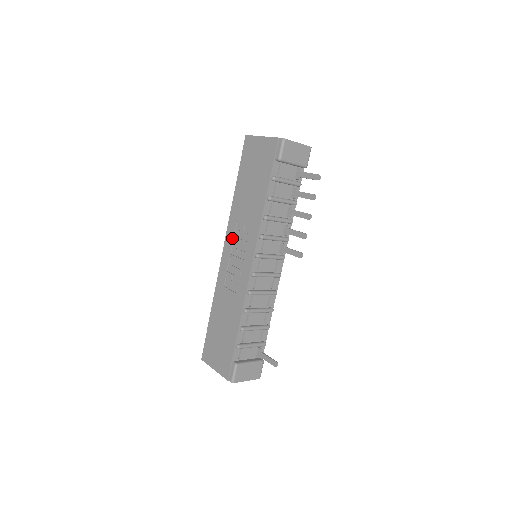
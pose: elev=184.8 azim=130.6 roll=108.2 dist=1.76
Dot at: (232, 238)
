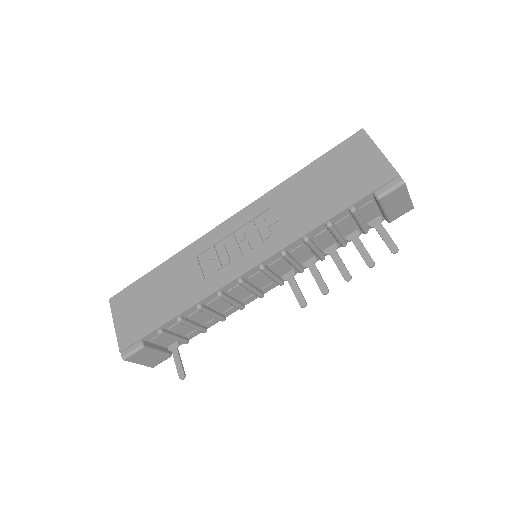
Dot at: (250, 219)
